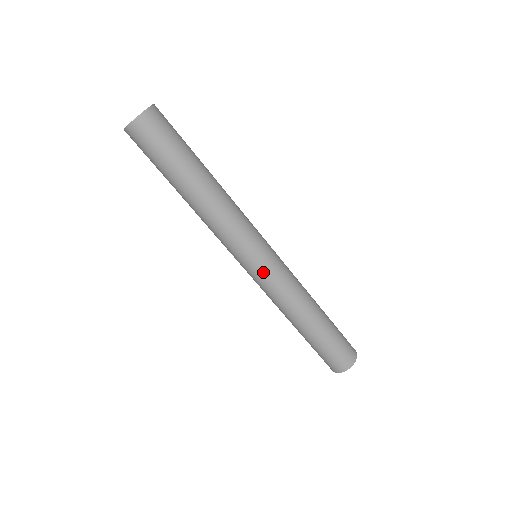
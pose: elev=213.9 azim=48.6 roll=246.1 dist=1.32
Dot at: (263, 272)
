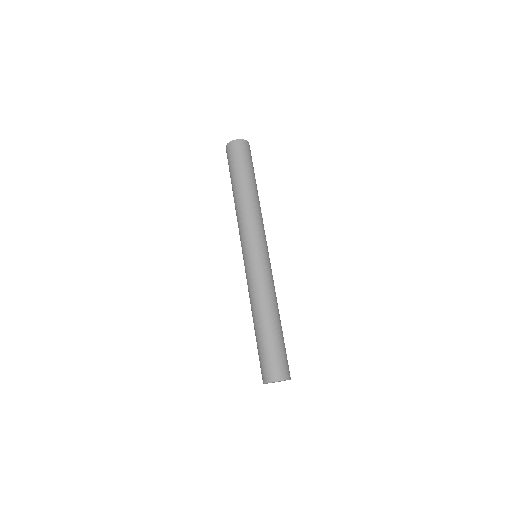
Dot at: (260, 260)
